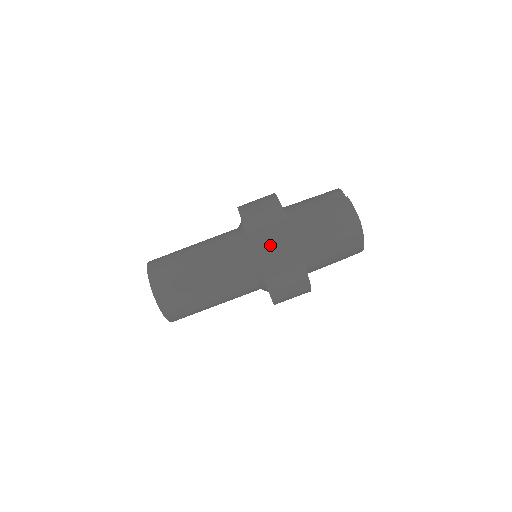
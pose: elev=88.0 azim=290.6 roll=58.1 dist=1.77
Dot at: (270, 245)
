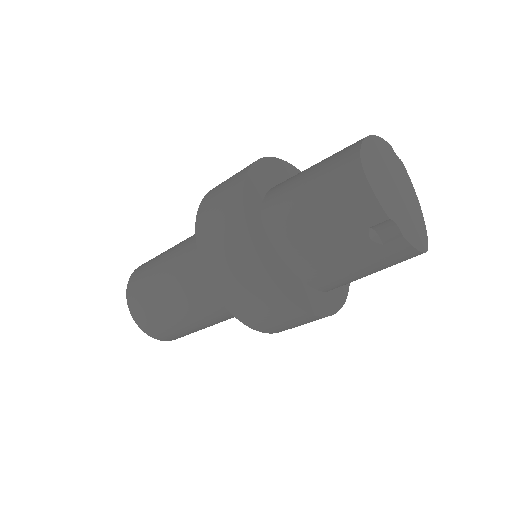
Dot at: occluded
